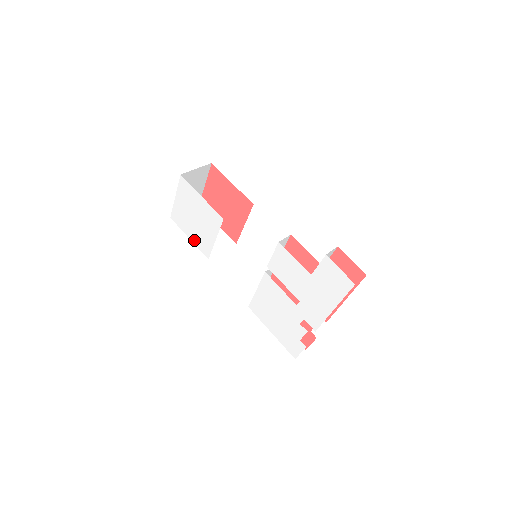
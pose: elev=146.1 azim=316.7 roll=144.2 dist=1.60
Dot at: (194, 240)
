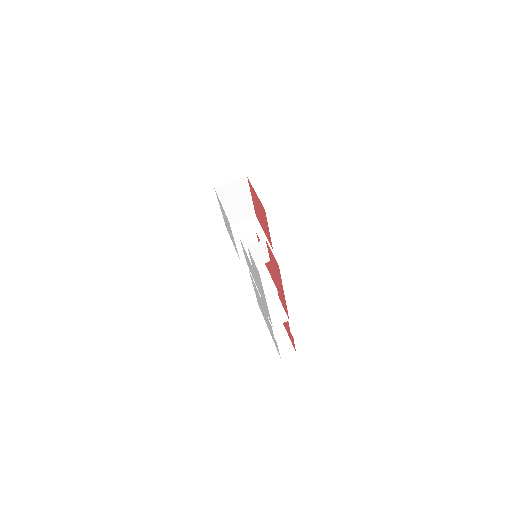
Dot at: occluded
